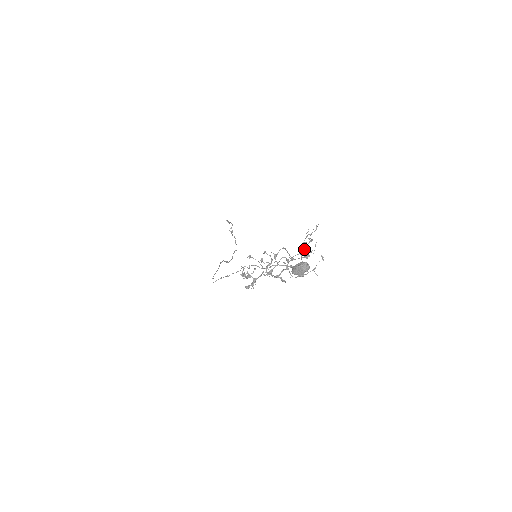
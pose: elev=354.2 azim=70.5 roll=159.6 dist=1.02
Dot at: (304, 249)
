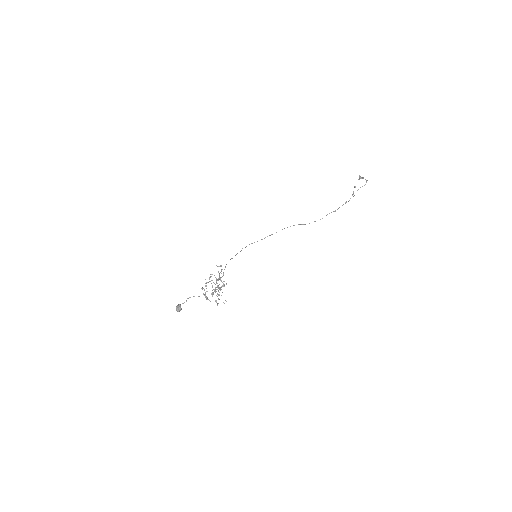
Dot at: (215, 291)
